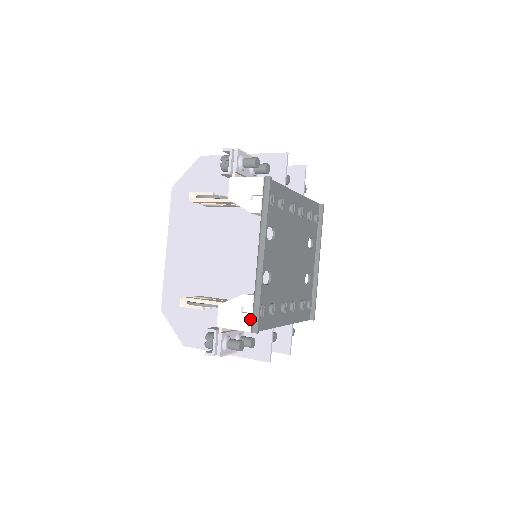
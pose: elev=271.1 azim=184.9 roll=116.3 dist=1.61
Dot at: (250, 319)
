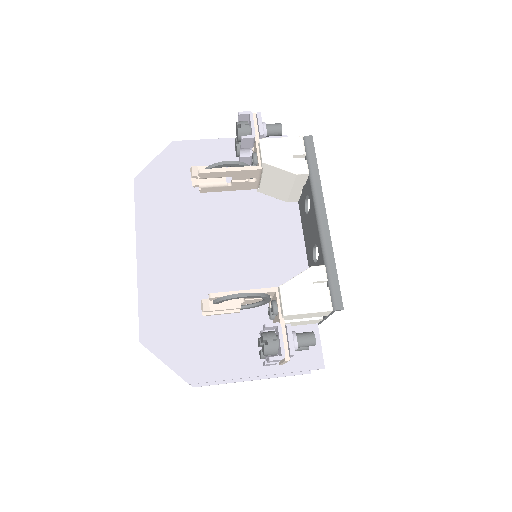
Dot at: (329, 294)
